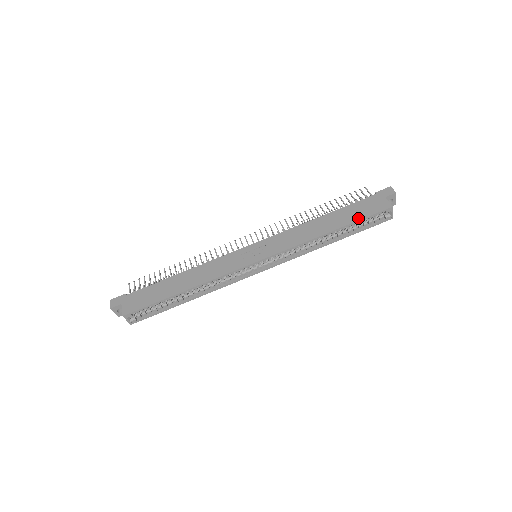
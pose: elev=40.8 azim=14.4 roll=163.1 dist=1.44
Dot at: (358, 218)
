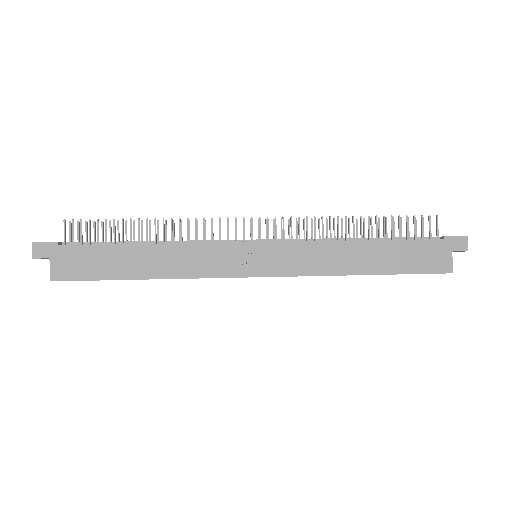
Dot at: (405, 270)
